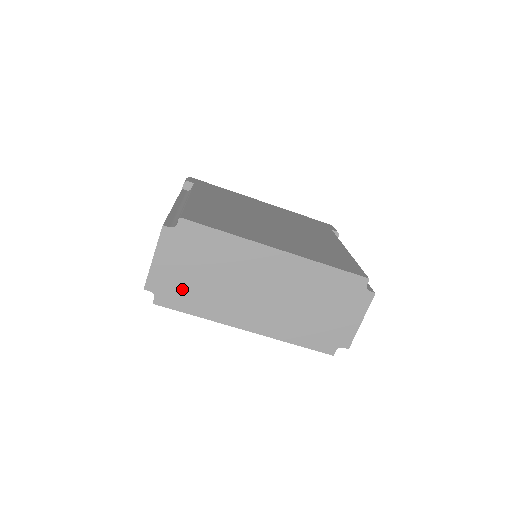
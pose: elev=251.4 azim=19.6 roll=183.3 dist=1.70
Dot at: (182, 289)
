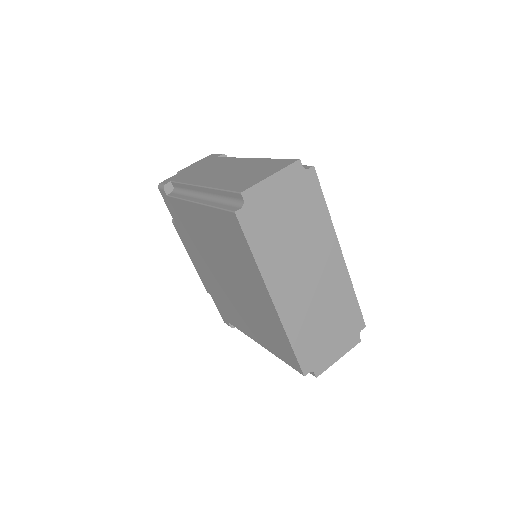
Dot at: (265, 222)
